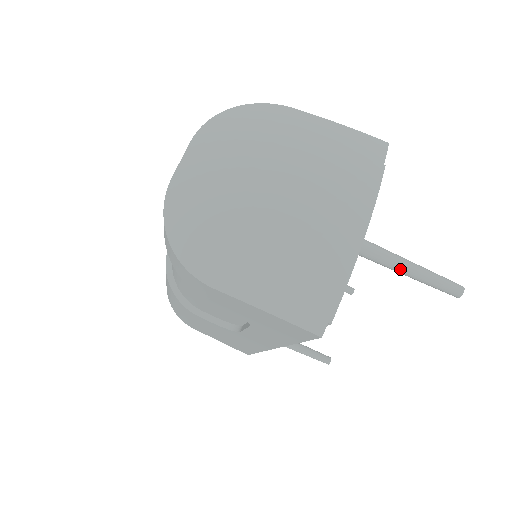
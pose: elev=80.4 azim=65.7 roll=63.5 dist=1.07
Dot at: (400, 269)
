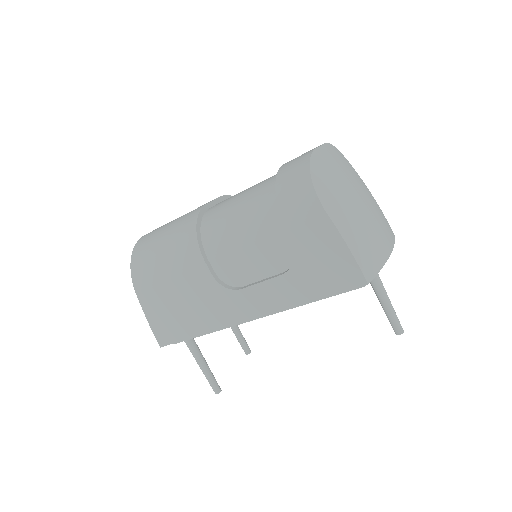
Dot at: (383, 295)
